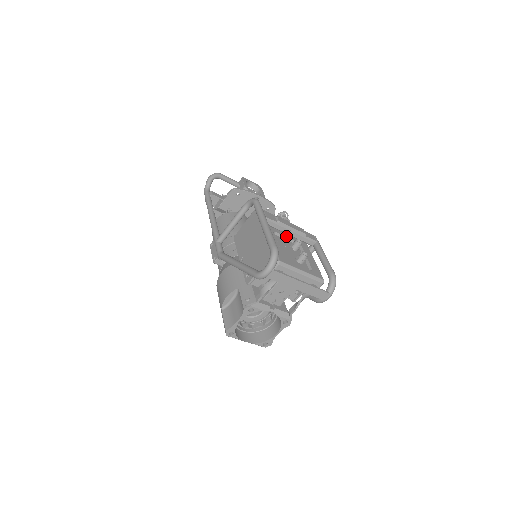
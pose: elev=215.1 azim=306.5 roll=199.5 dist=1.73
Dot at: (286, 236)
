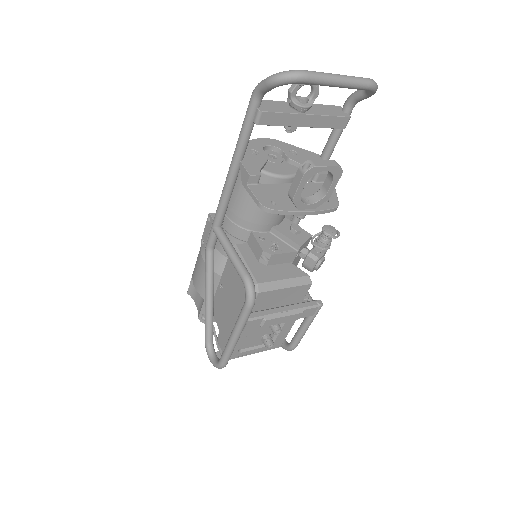
Dot at: occluded
